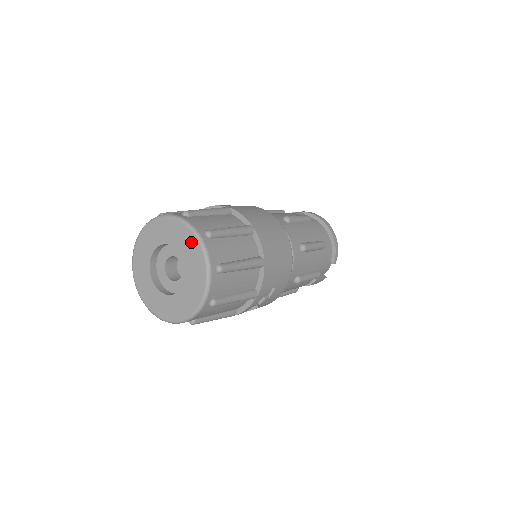
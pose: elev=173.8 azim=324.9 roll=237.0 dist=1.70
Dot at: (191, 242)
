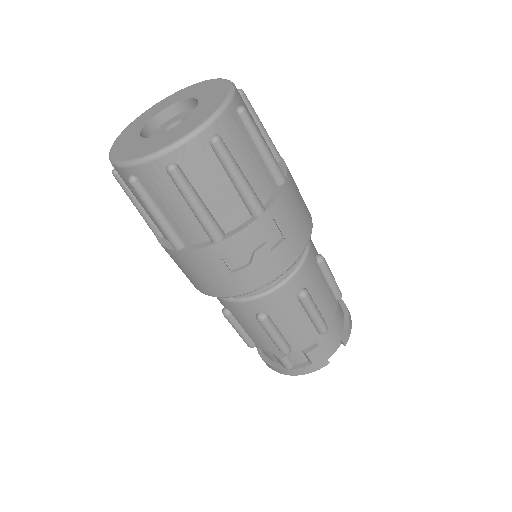
Dot at: (218, 85)
